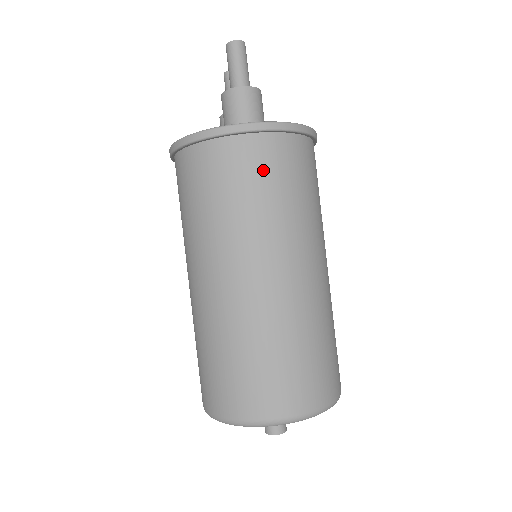
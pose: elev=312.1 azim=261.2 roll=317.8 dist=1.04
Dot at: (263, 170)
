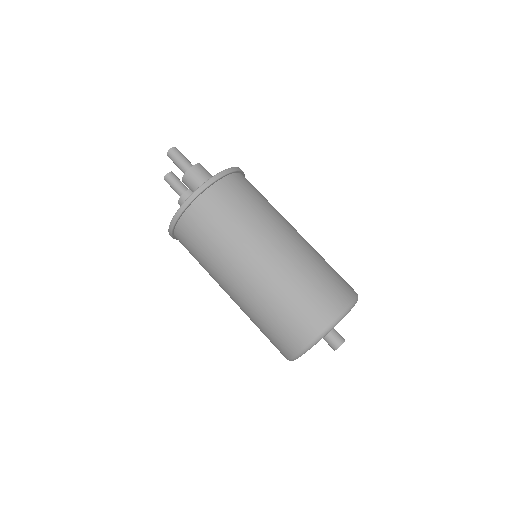
Dot at: (236, 195)
